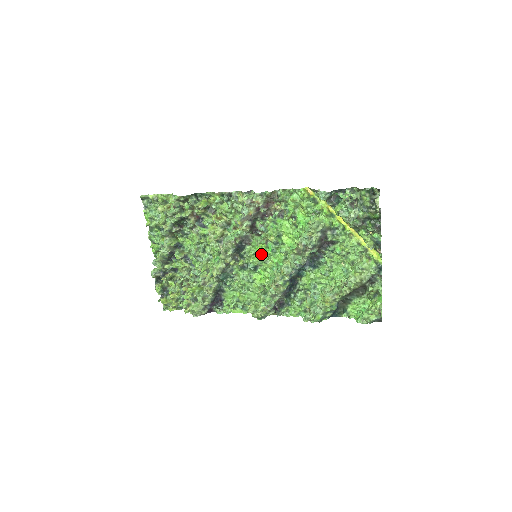
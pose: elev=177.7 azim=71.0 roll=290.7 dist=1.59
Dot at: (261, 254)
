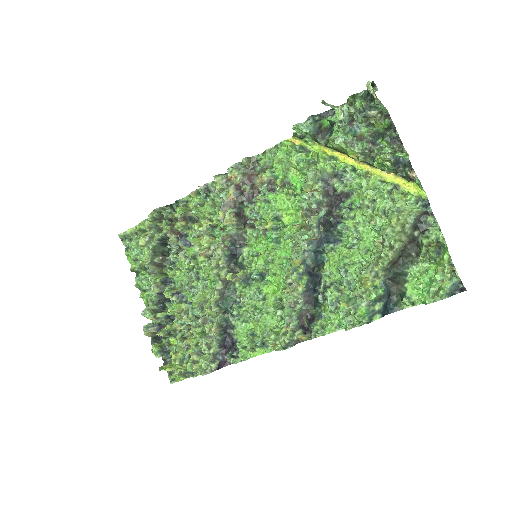
Dot at: (263, 252)
